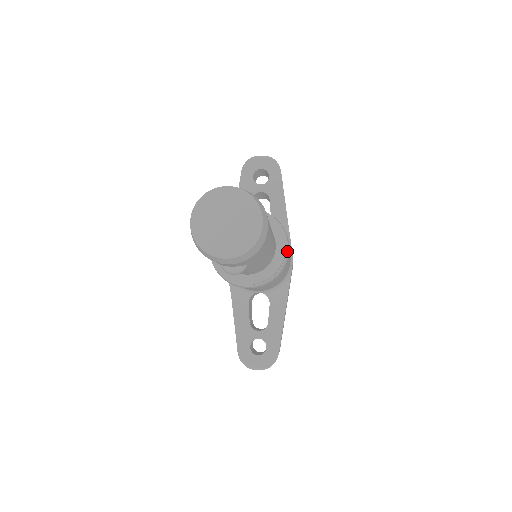
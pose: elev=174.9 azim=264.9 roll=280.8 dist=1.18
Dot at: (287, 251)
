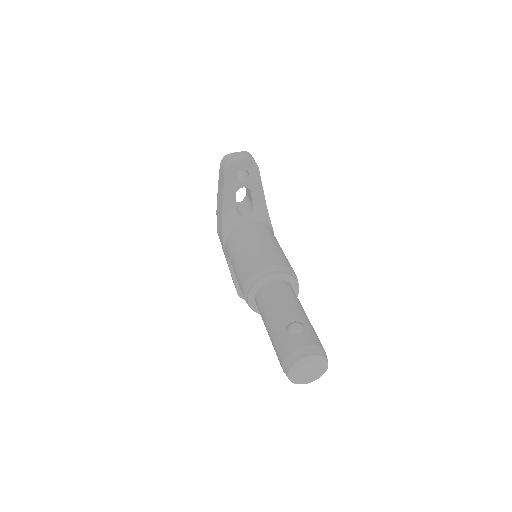
Dot at: (298, 288)
